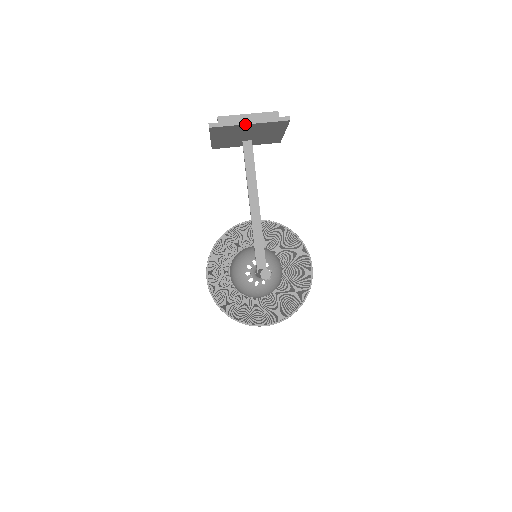
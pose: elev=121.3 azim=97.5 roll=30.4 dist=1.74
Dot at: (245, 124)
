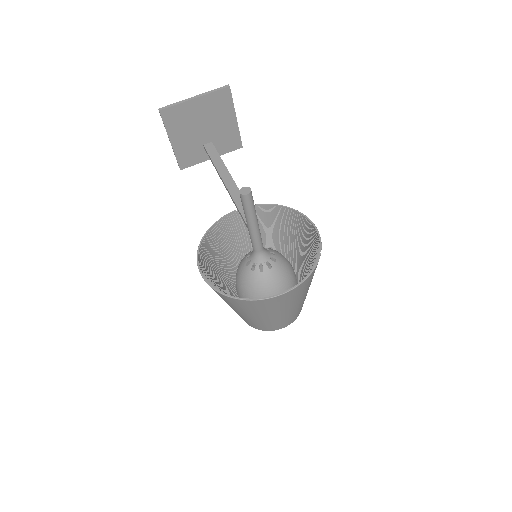
Dot at: (190, 100)
